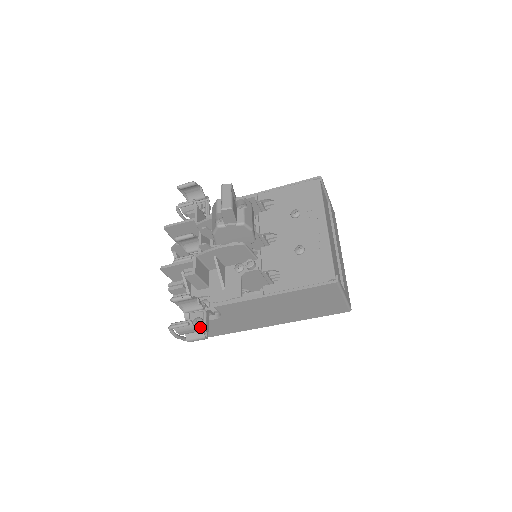
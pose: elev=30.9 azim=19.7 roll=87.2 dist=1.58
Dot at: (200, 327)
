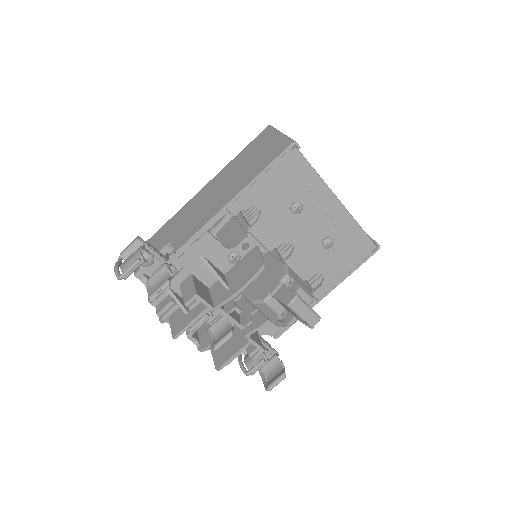
Dot at: (265, 352)
